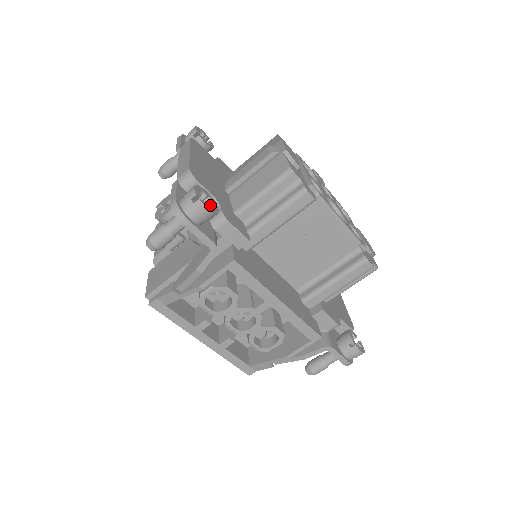
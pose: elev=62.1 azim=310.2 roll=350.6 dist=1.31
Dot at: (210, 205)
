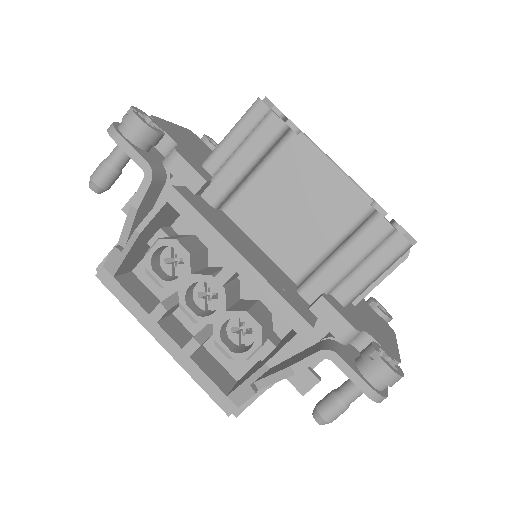
Dot at: (152, 127)
